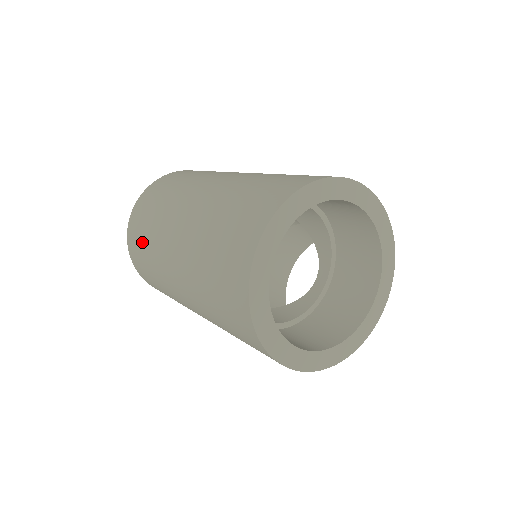
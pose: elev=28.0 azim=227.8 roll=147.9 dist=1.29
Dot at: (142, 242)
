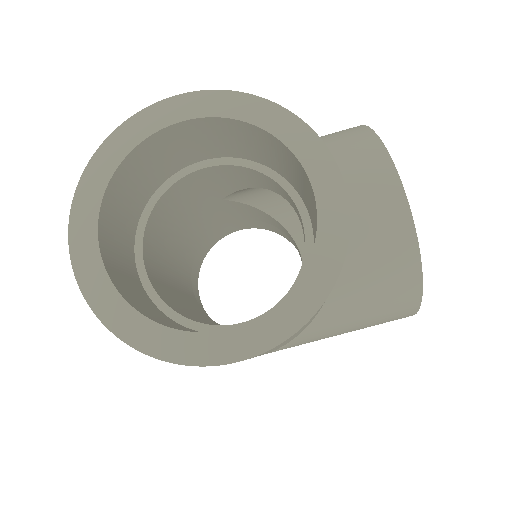
Dot at: occluded
